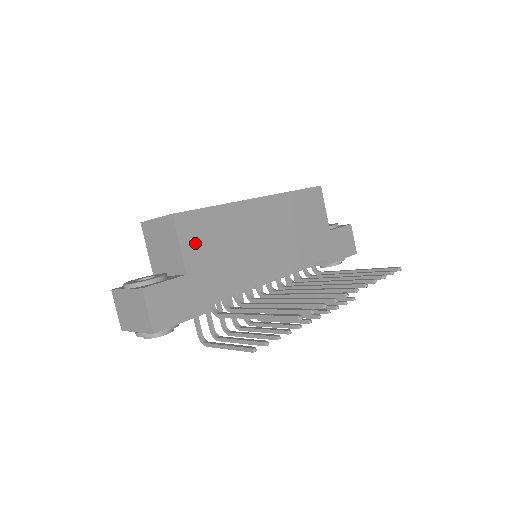
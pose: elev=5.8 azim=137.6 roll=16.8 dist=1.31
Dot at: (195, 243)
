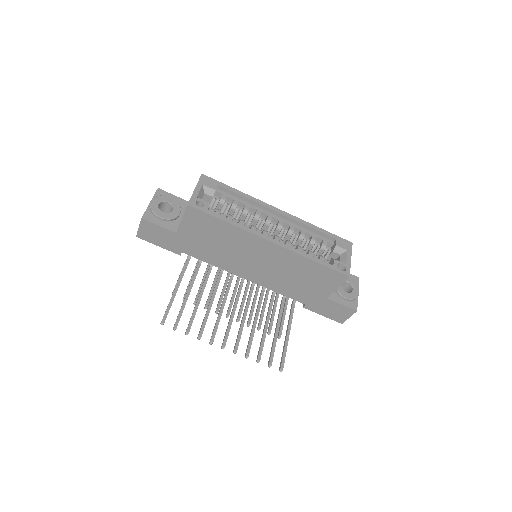
Dot at: (194, 226)
